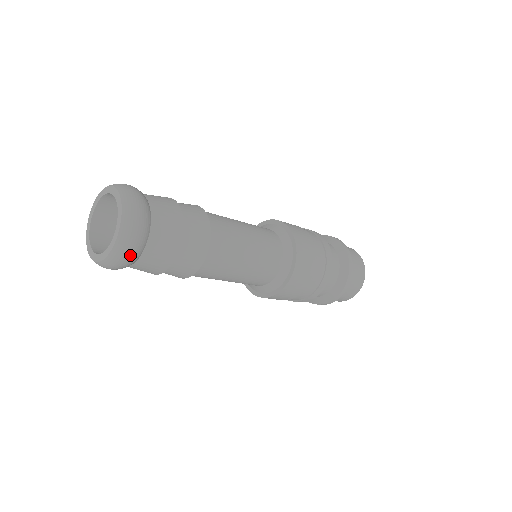
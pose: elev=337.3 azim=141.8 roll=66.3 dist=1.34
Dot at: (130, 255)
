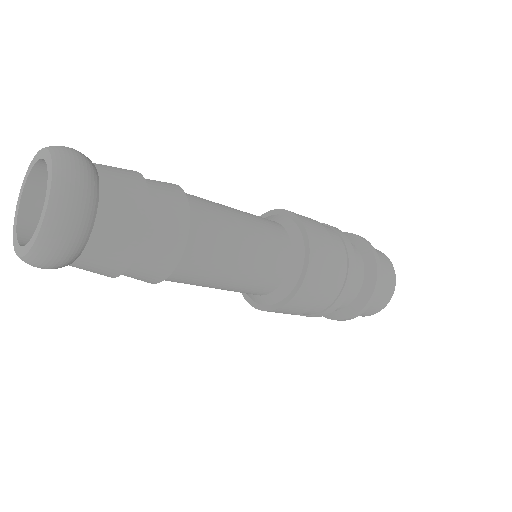
Dot at: (78, 208)
